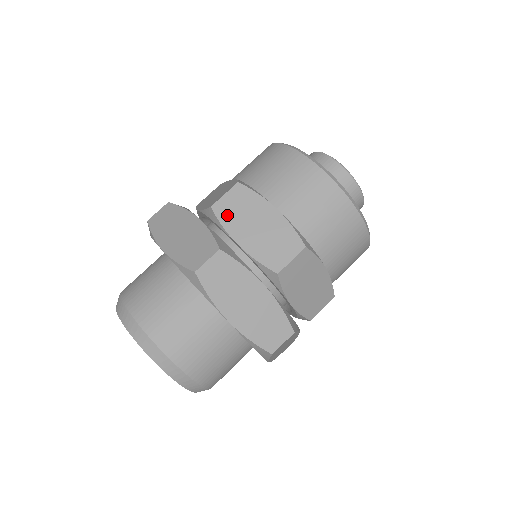
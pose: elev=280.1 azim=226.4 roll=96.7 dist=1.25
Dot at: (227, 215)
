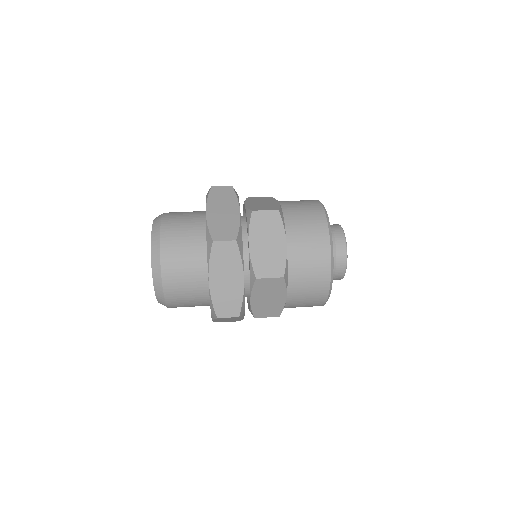
Dot at: (252, 200)
